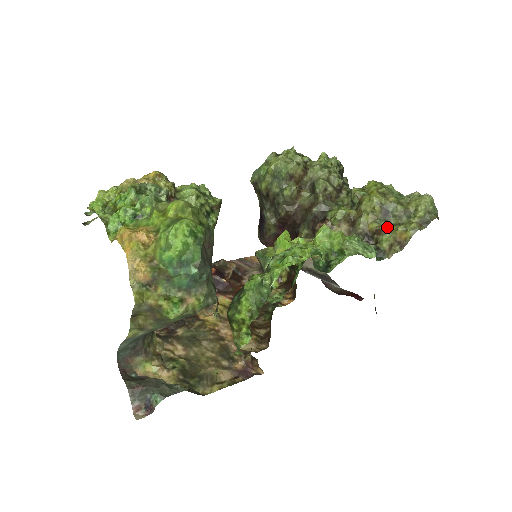
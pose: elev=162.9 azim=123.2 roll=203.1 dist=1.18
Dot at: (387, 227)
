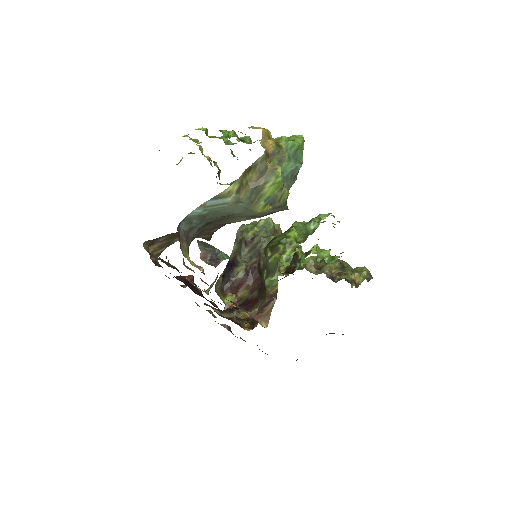
Dot at: (346, 273)
